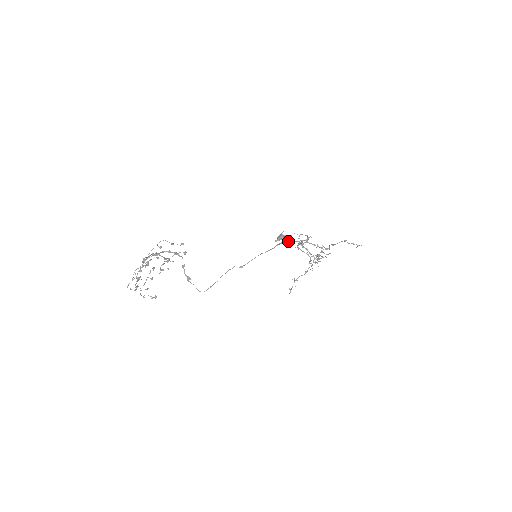
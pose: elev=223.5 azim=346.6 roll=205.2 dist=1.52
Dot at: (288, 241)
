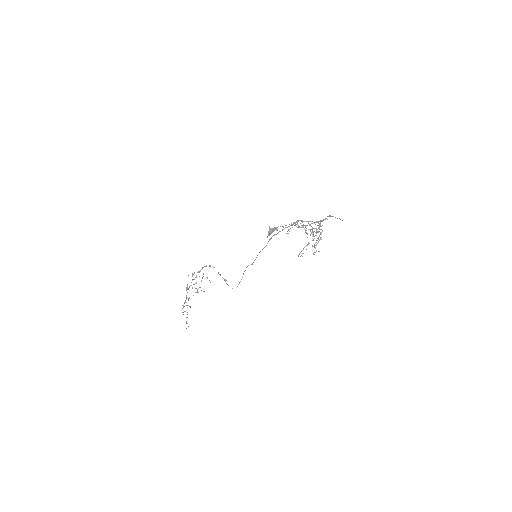
Dot at: (278, 232)
